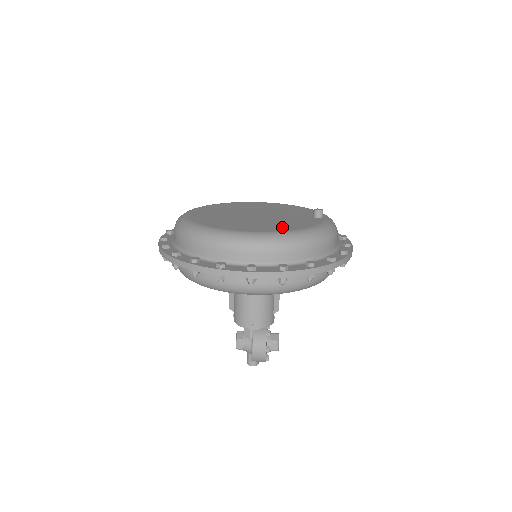
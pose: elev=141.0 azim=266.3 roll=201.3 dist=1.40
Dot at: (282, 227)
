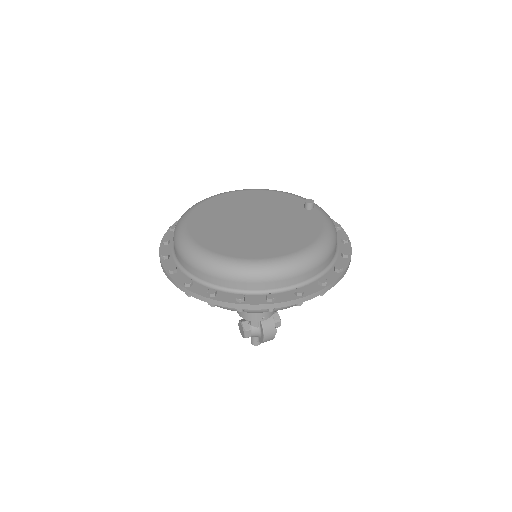
Dot at: (301, 238)
